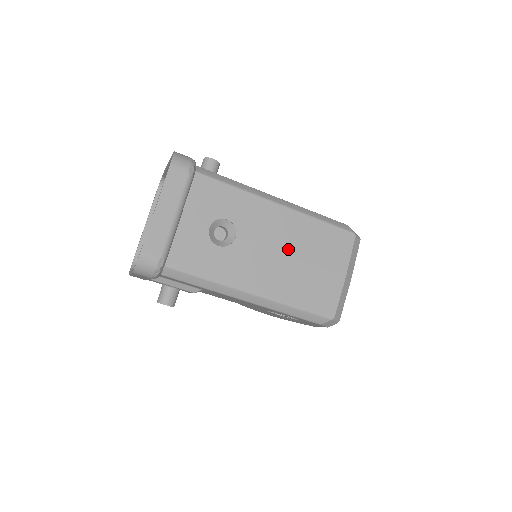
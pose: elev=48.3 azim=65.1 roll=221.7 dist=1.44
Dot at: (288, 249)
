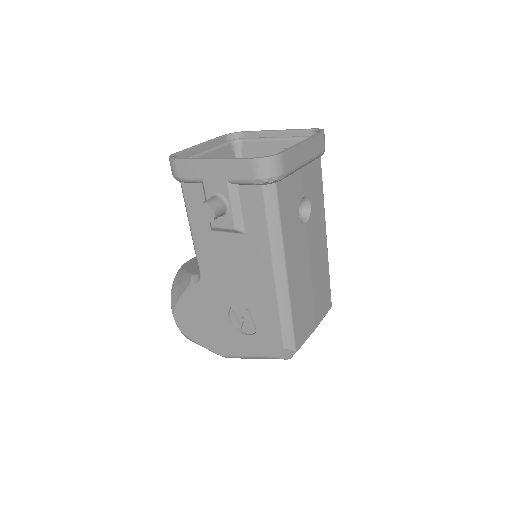
Dot at: (313, 270)
